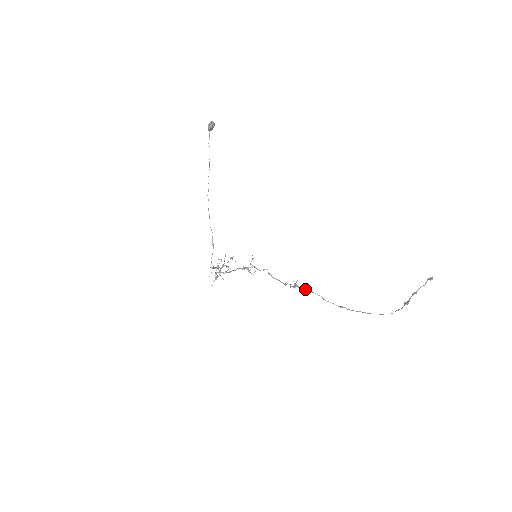
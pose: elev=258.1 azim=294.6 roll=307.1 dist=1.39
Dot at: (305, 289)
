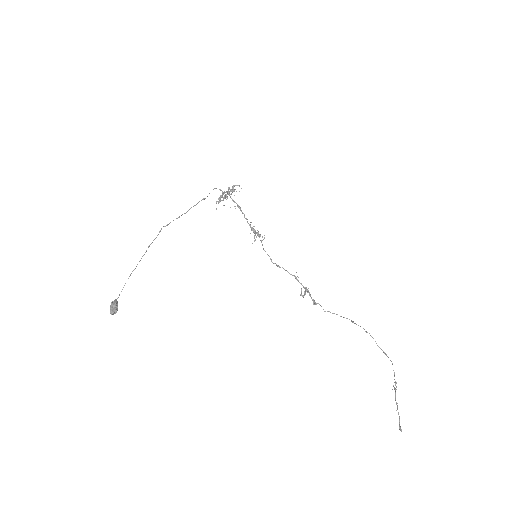
Dot at: (315, 303)
